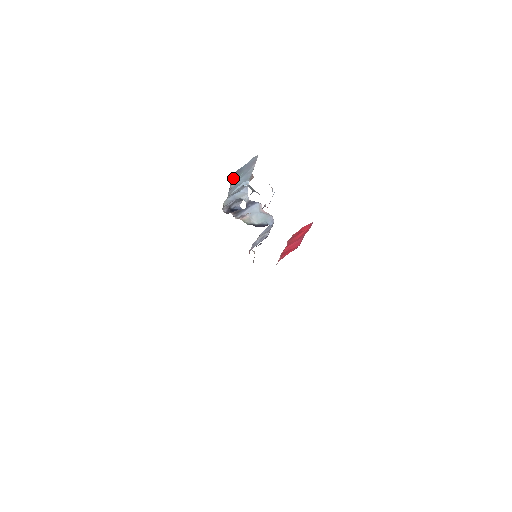
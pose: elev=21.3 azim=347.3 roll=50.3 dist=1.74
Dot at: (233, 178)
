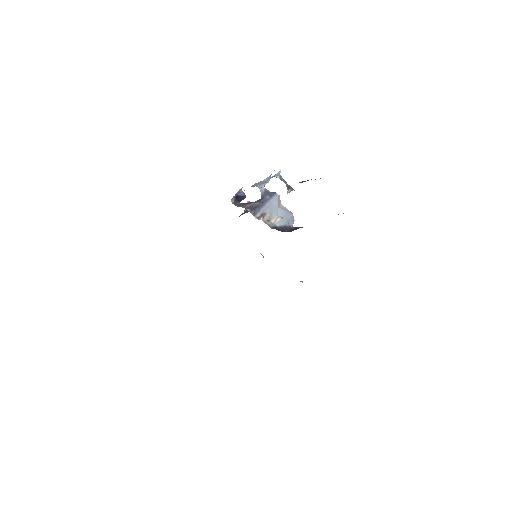
Dot at: occluded
